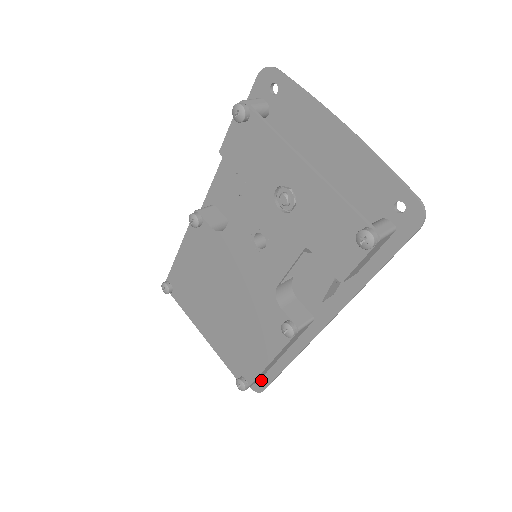
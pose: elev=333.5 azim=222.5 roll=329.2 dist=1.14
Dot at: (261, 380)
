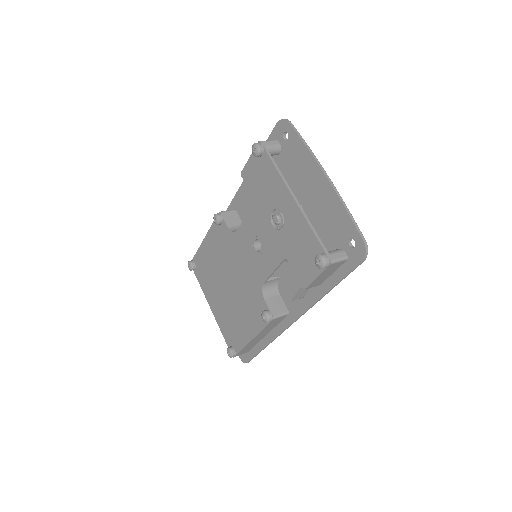
Dot at: (248, 353)
